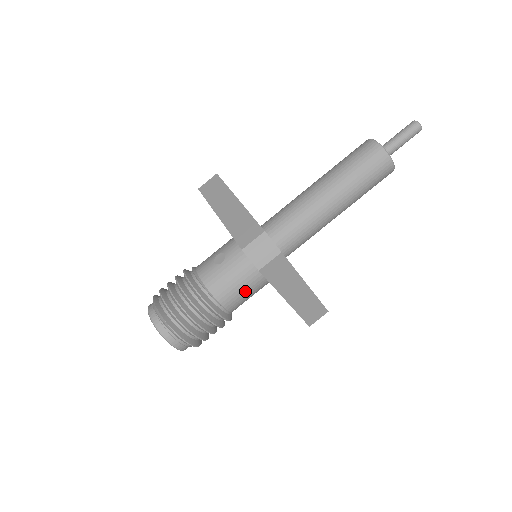
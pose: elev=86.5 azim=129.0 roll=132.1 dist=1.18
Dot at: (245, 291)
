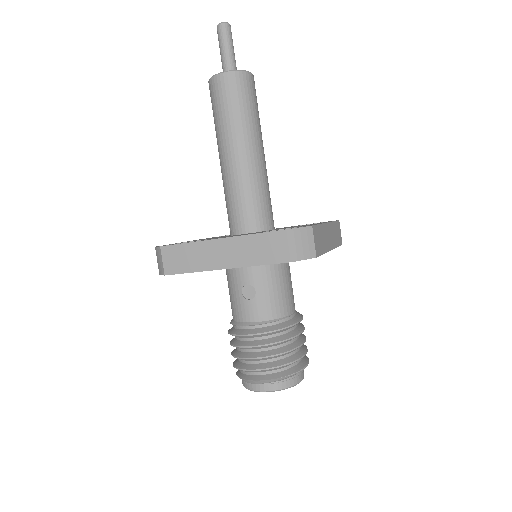
Dot at: (290, 284)
